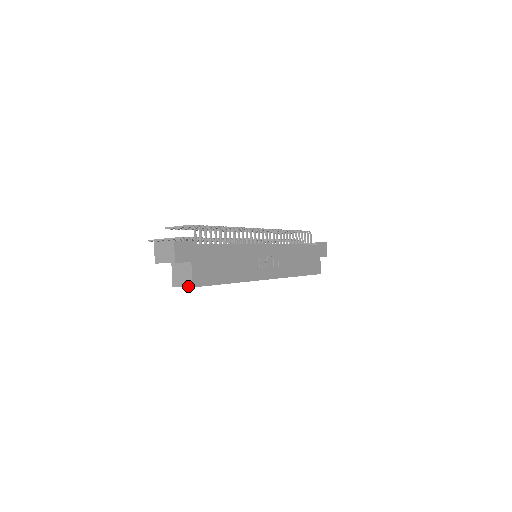
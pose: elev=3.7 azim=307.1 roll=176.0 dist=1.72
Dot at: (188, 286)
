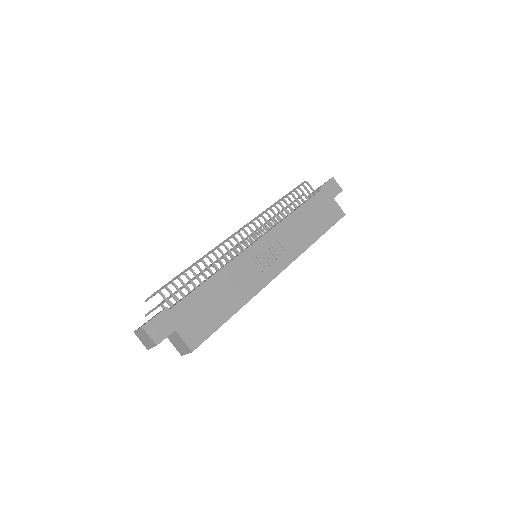
Dot at: (189, 352)
